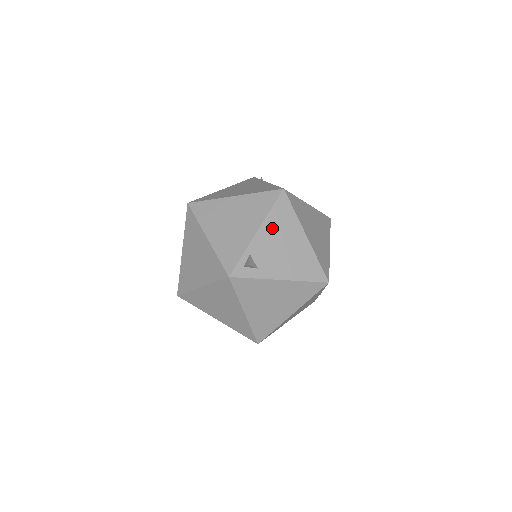
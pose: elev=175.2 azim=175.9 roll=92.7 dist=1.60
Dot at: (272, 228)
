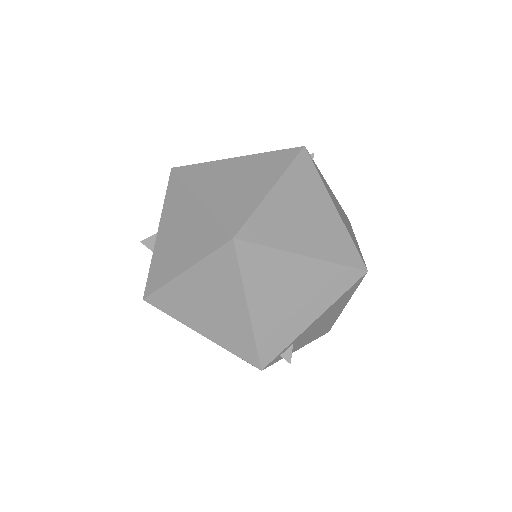
Dot at: (328, 312)
